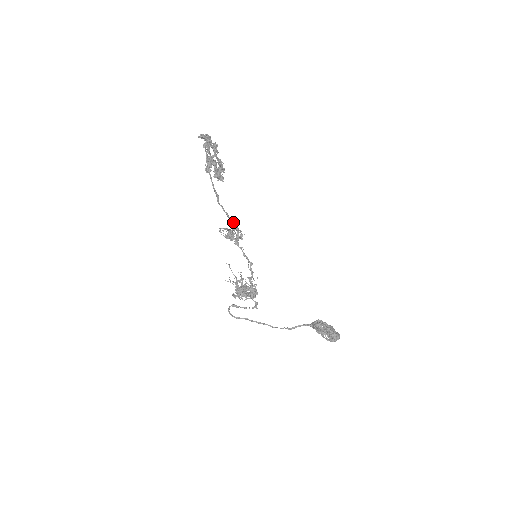
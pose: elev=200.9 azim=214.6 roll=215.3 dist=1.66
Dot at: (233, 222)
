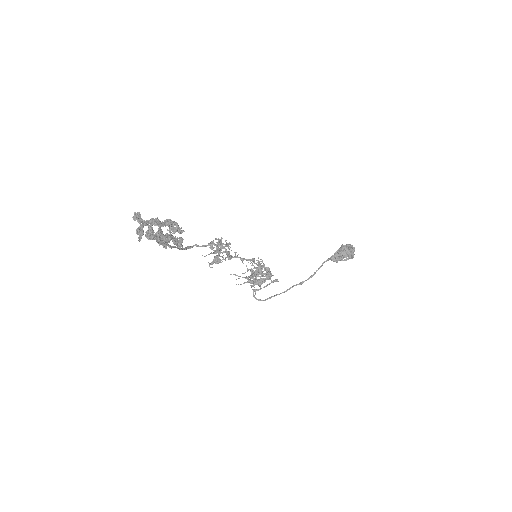
Dot at: (214, 245)
